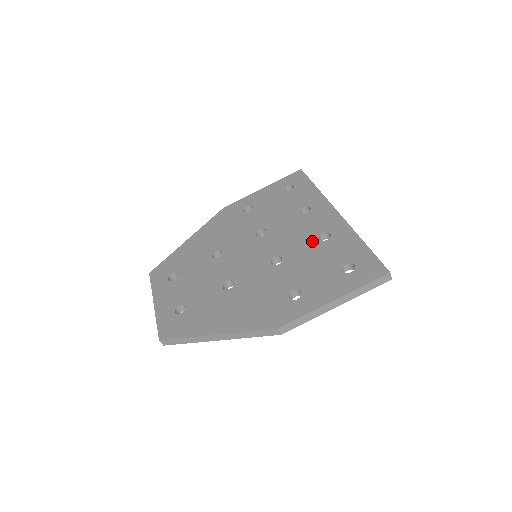
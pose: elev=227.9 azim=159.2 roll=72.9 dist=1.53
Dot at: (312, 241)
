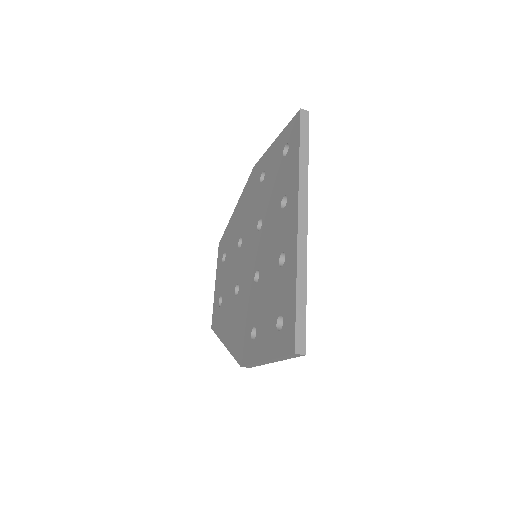
Dot at: (275, 262)
